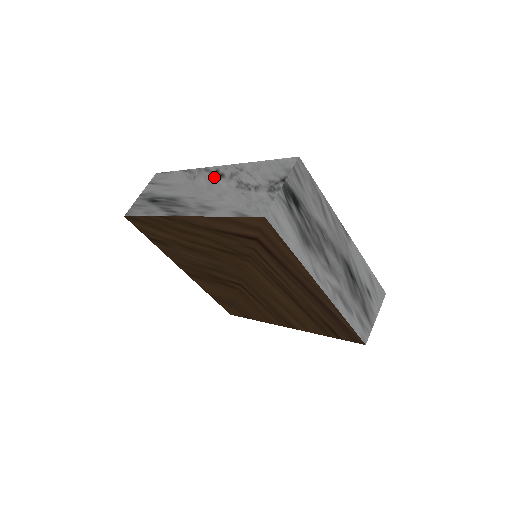
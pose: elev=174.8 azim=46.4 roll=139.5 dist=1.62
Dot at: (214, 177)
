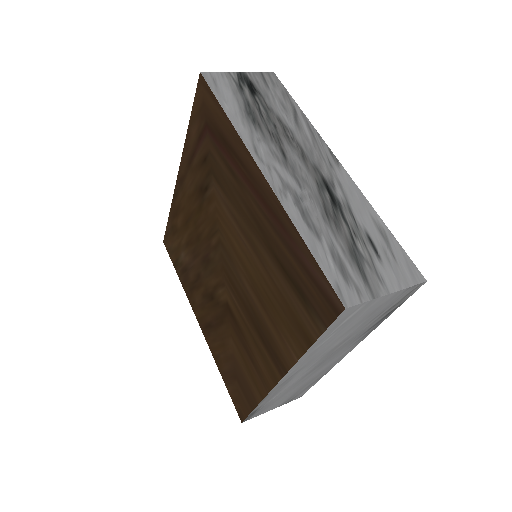
Dot at: occluded
